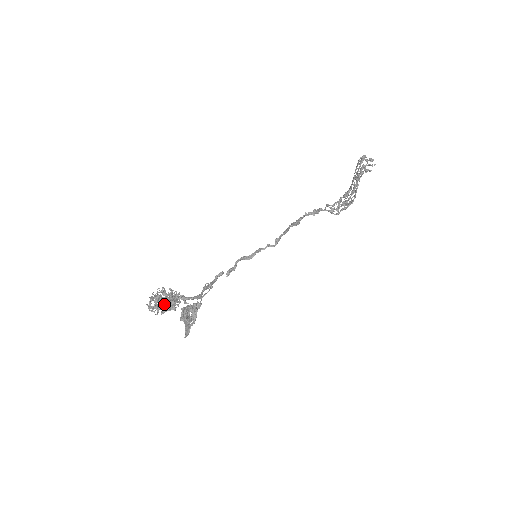
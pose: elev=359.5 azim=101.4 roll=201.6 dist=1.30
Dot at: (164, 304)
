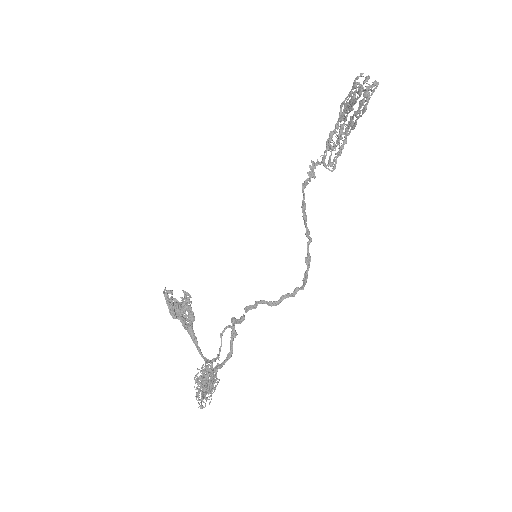
Dot at: (210, 392)
